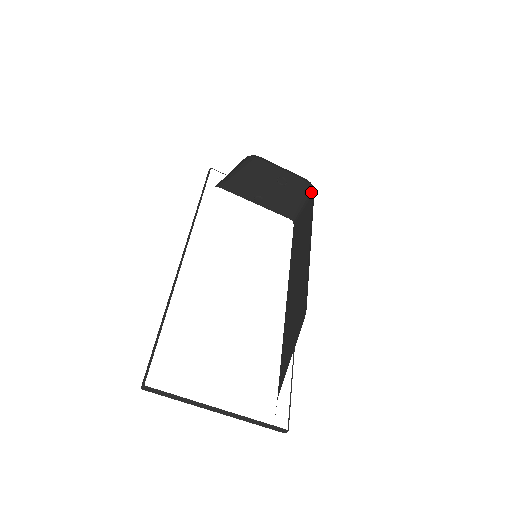
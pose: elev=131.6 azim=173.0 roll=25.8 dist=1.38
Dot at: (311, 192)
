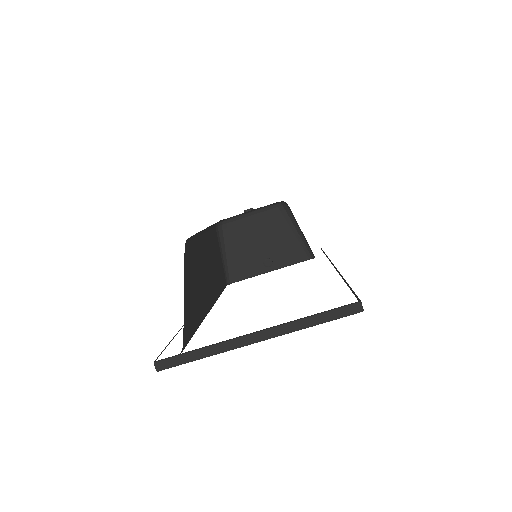
Dot at: (289, 210)
